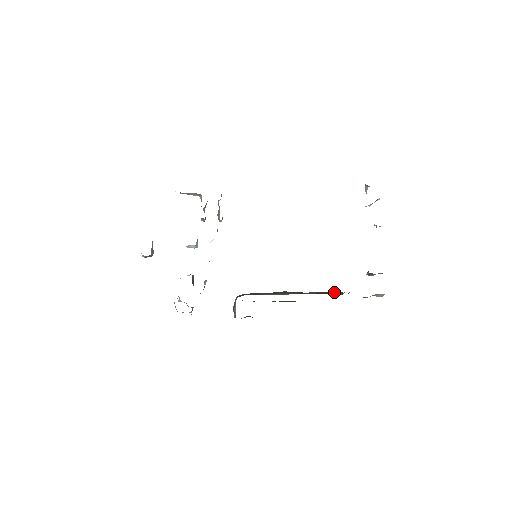
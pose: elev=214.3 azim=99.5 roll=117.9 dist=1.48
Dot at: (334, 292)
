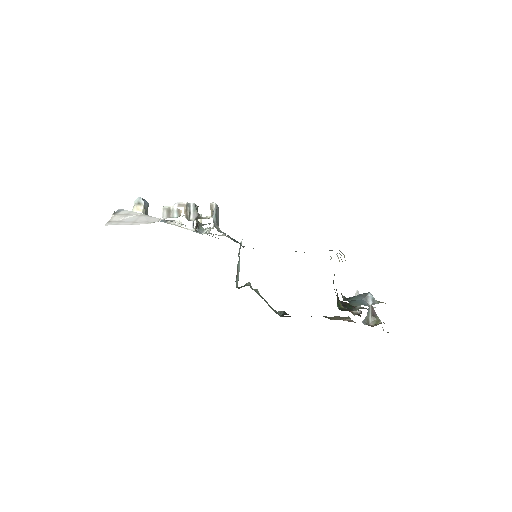
Dot at: occluded
